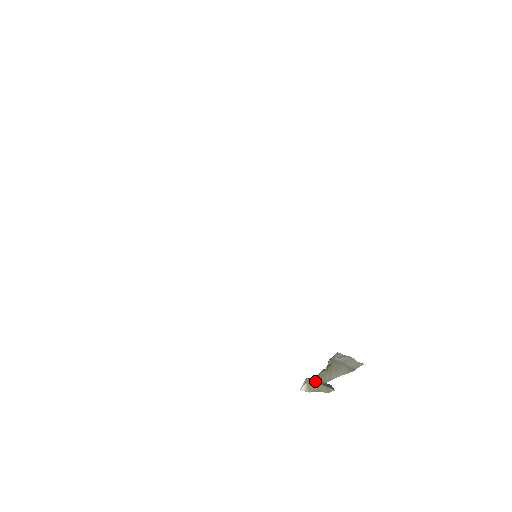
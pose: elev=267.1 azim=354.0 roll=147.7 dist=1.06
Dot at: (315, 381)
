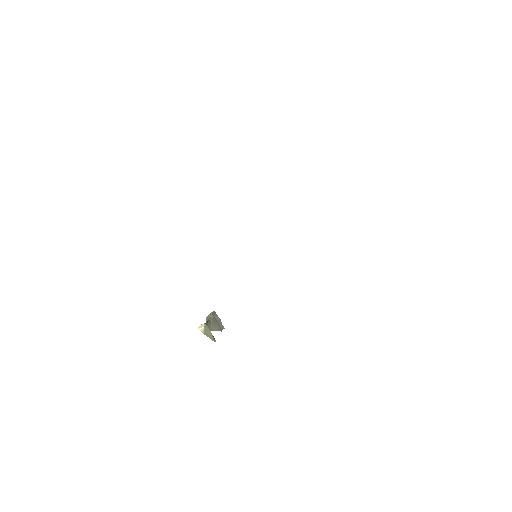
Dot at: occluded
